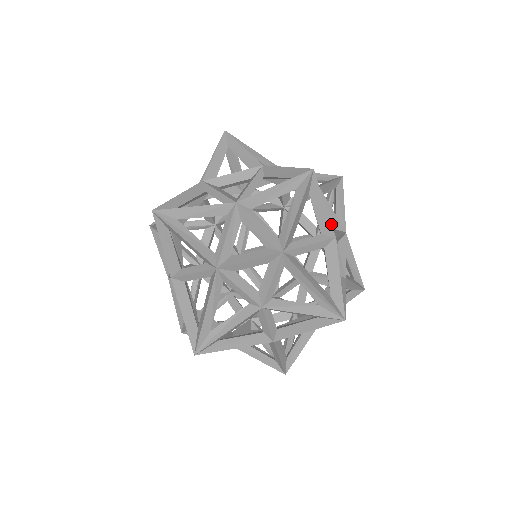
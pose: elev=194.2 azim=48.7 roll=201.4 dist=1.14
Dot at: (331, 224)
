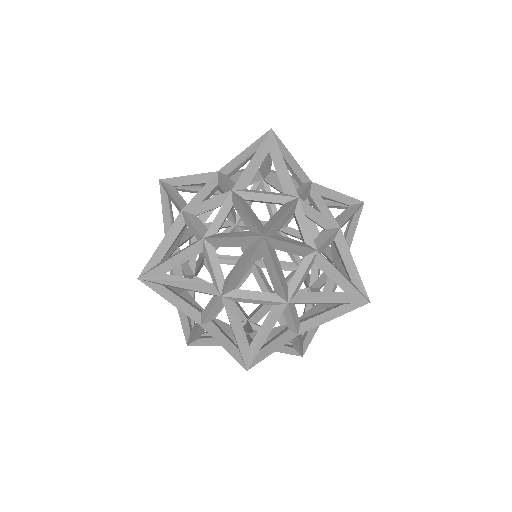
Dot at: occluded
